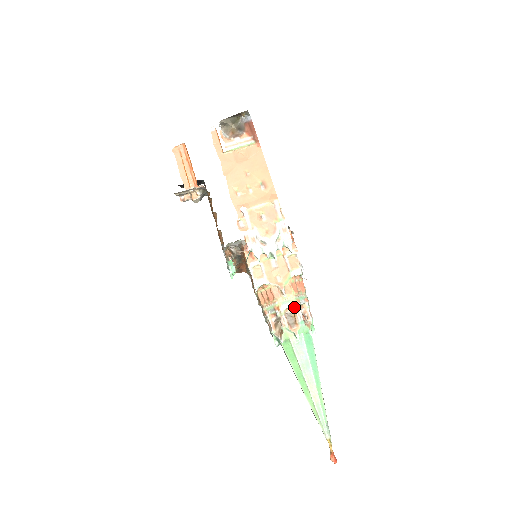
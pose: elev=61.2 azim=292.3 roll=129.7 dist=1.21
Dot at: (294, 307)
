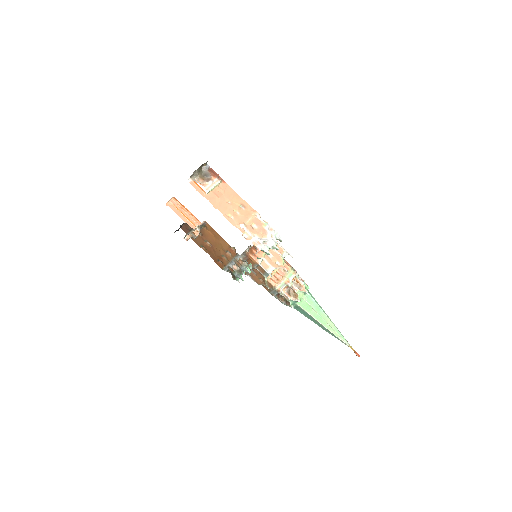
Dot at: (296, 276)
